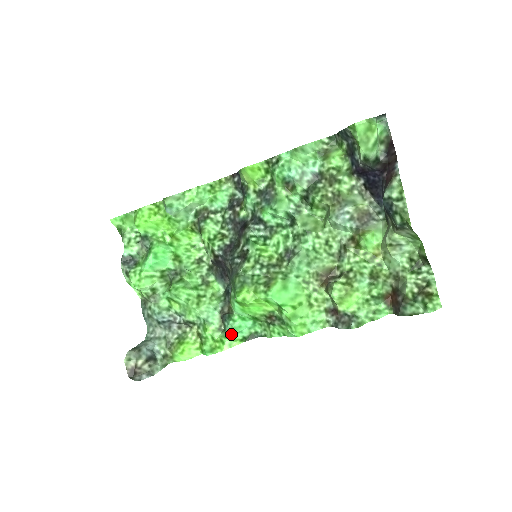
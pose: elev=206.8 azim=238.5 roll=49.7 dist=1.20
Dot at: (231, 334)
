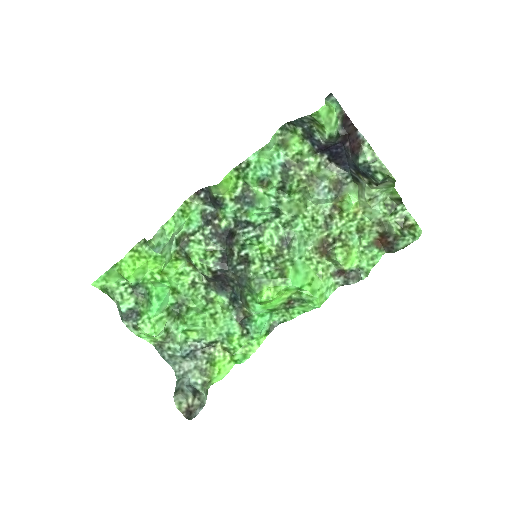
Dot at: (257, 334)
